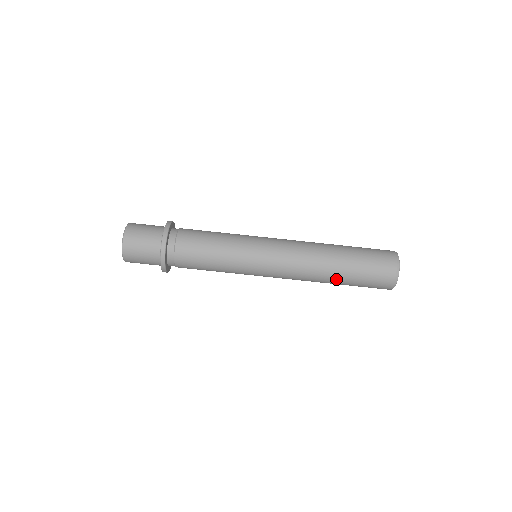
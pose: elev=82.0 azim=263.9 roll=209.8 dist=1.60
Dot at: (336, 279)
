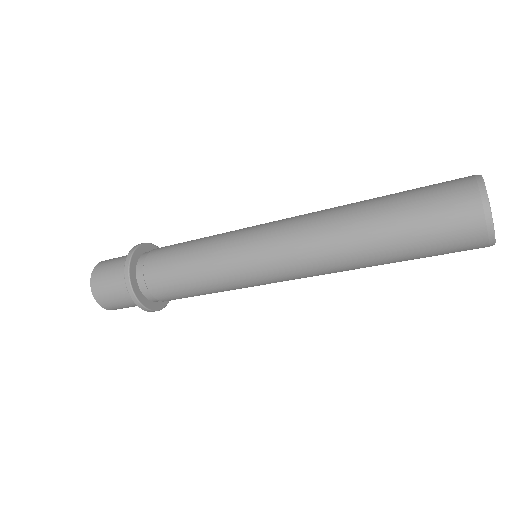
Dot at: occluded
